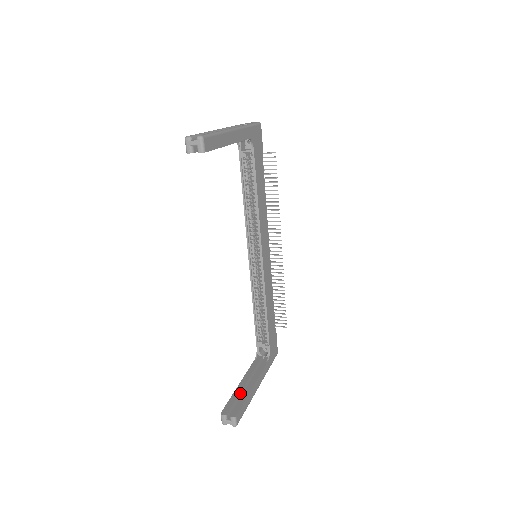
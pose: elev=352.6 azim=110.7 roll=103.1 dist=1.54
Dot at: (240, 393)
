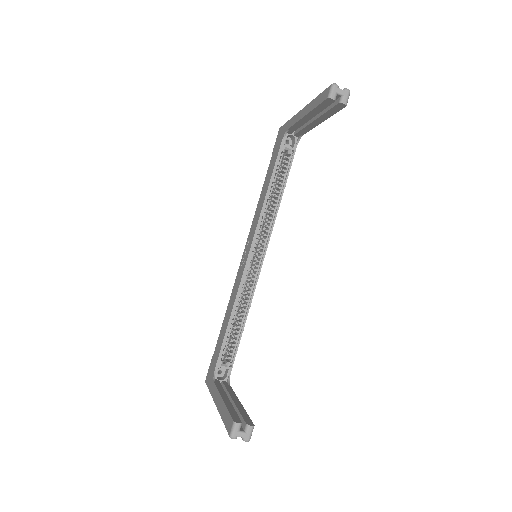
Dot at: (232, 407)
